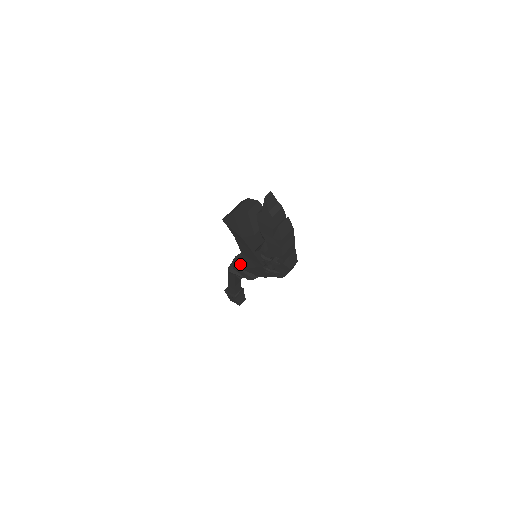
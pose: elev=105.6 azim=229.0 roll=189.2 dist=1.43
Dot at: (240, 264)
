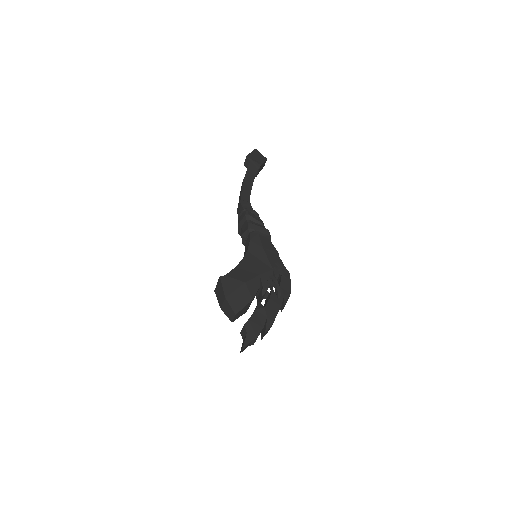
Dot at: occluded
